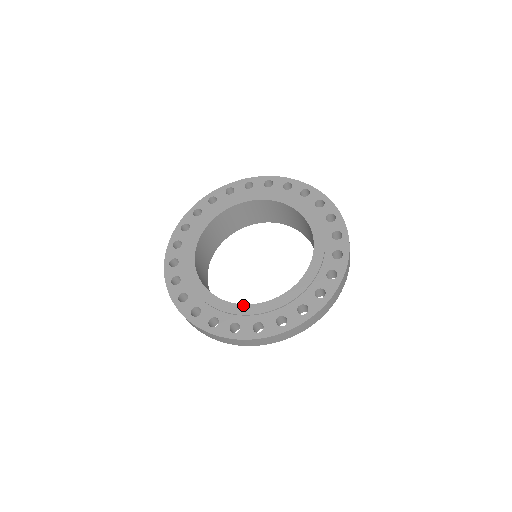
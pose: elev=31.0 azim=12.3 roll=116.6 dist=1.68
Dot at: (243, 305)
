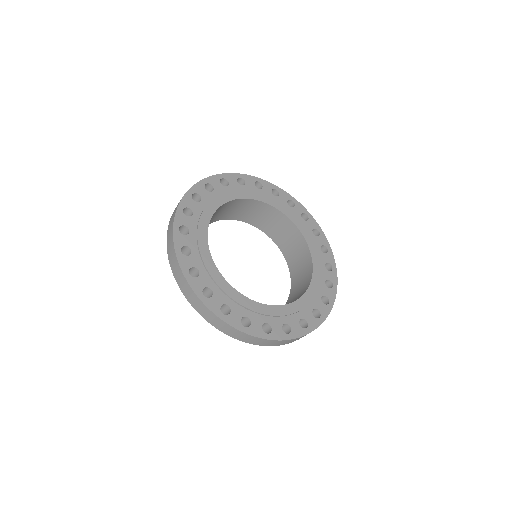
Dot at: (296, 302)
